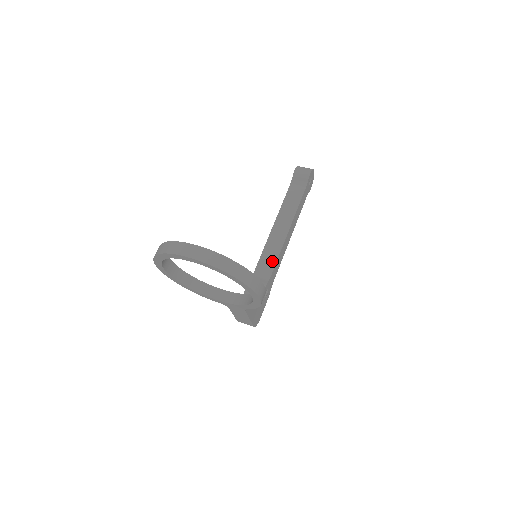
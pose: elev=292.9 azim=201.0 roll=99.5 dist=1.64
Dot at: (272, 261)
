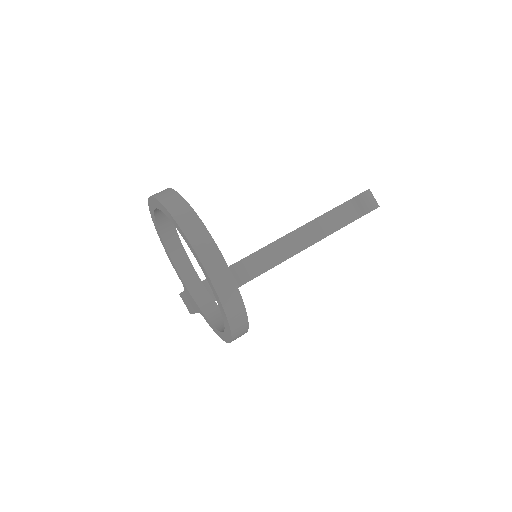
Dot at: (264, 266)
